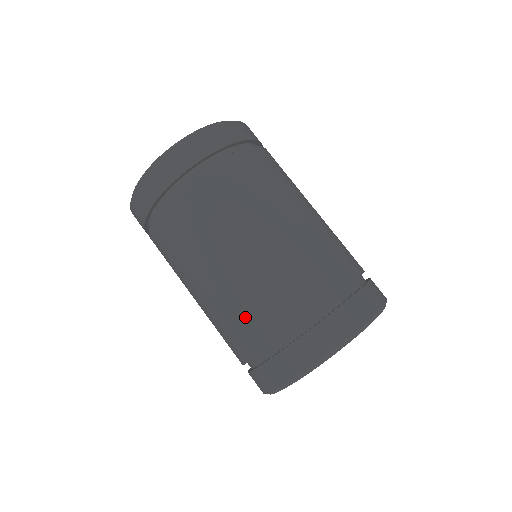
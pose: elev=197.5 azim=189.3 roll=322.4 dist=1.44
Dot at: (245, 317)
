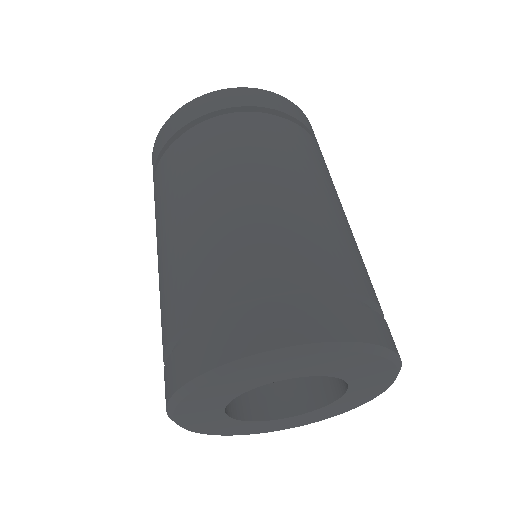
Dot at: occluded
